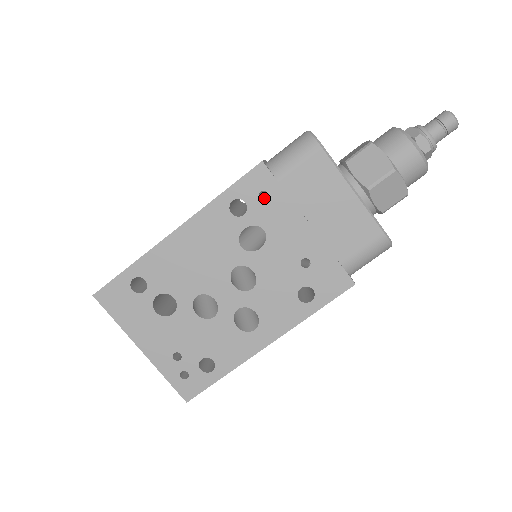
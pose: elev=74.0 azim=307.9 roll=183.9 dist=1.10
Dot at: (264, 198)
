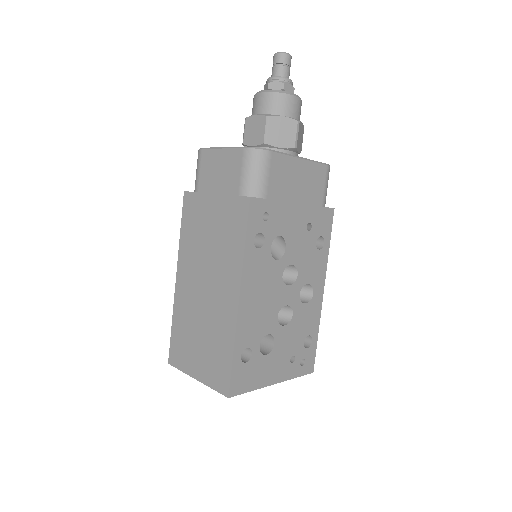
Dot at: occluded
